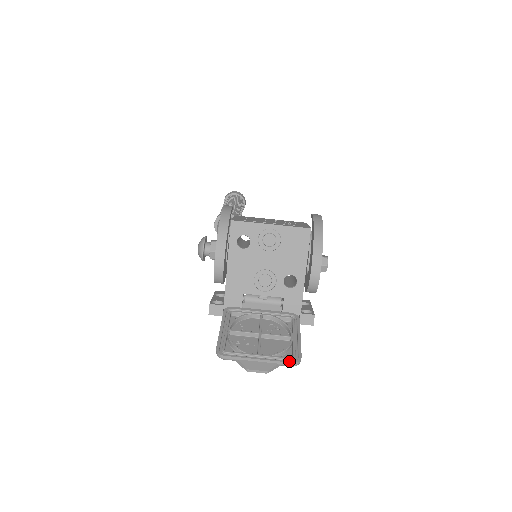
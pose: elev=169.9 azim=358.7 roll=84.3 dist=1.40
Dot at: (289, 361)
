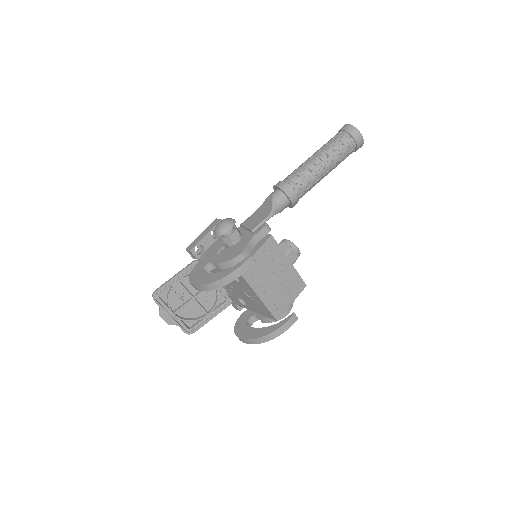
Dot at: (184, 331)
